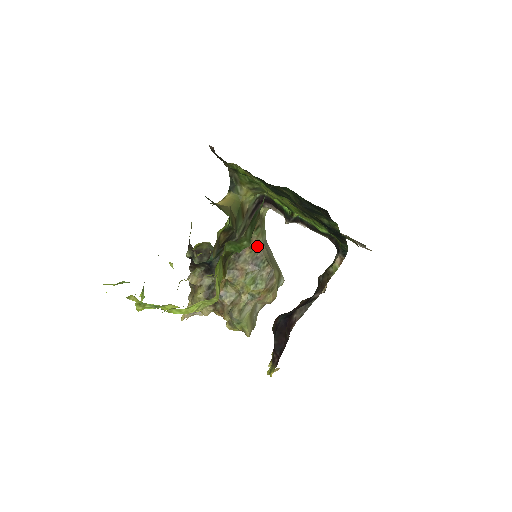
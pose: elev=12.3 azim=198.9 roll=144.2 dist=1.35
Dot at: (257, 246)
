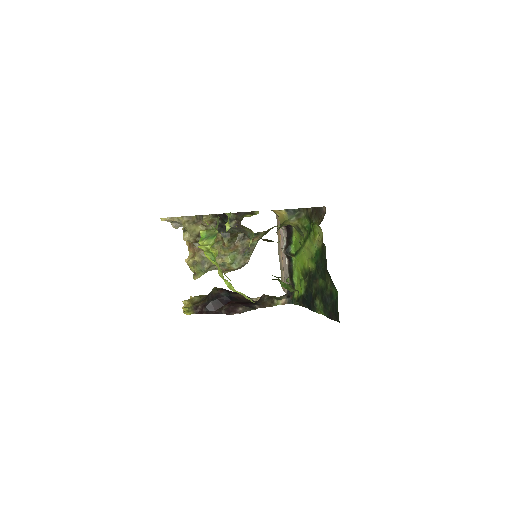
Dot at: (255, 242)
